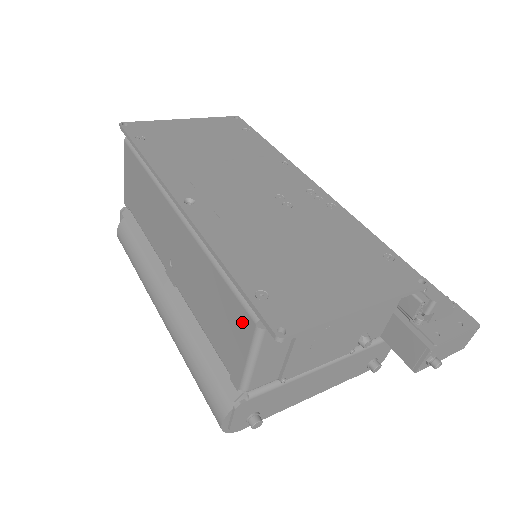
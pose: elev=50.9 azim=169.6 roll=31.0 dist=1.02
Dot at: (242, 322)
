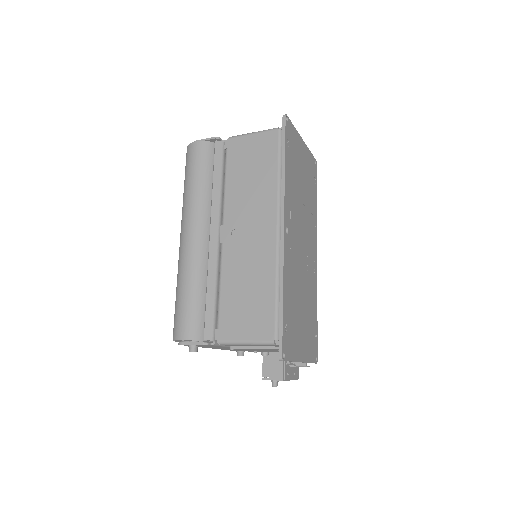
Dot at: (265, 328)
